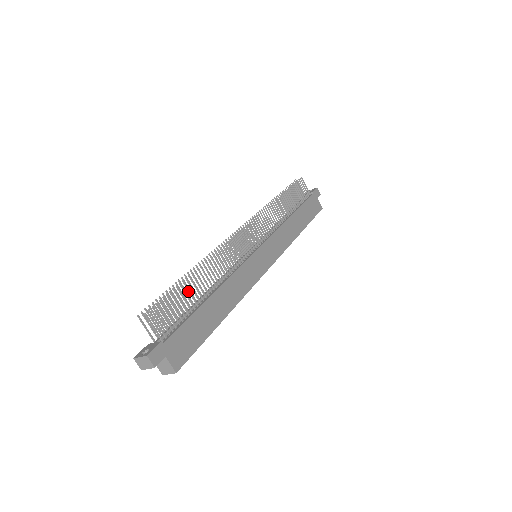
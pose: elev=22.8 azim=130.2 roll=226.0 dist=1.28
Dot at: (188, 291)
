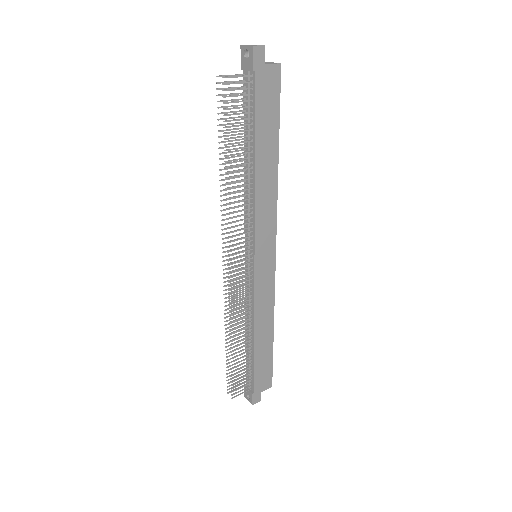
Dot at: occluded
